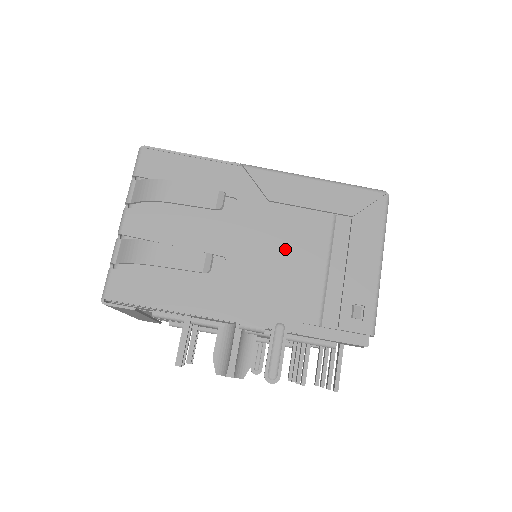
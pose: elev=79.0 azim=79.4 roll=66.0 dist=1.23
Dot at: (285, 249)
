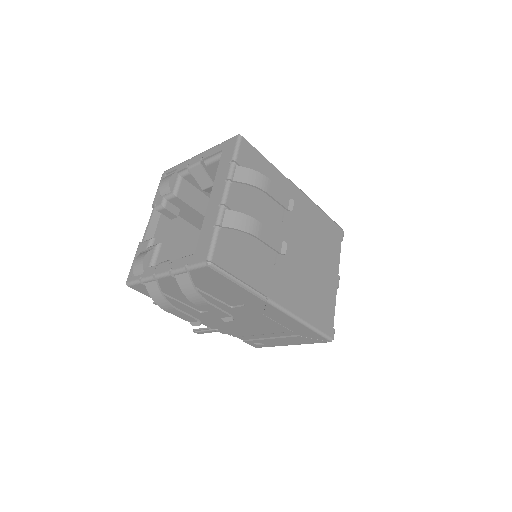
Dot at: (249, 324)
